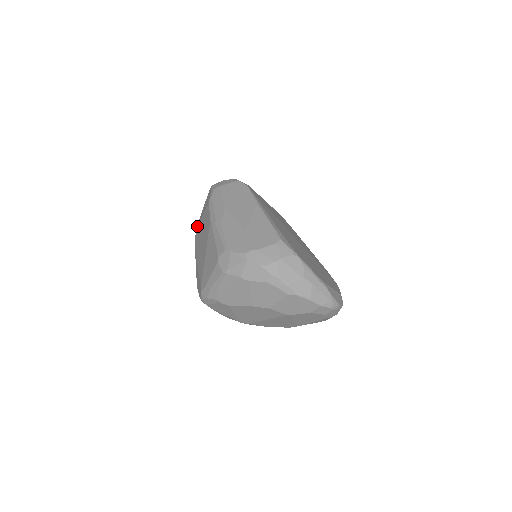
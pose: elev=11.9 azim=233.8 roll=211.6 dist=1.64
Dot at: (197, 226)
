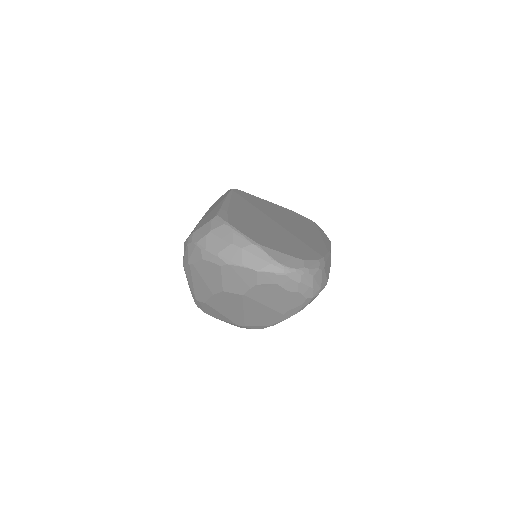
Dot at: occluded
